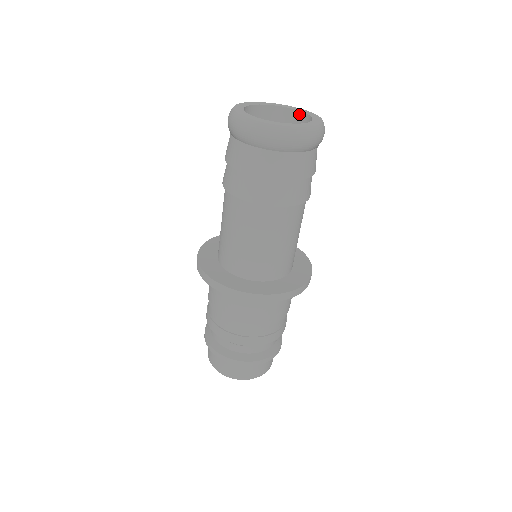
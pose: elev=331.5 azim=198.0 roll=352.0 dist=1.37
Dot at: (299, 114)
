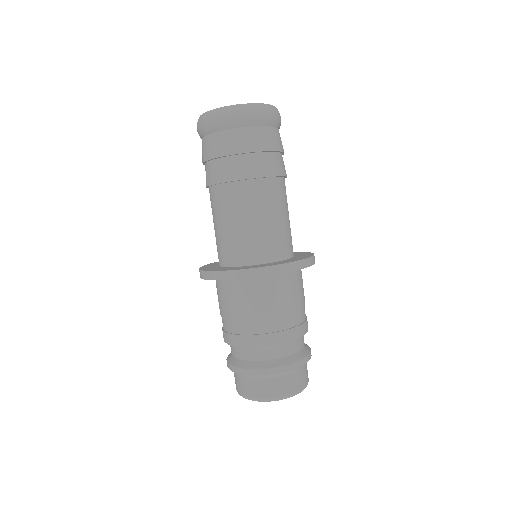
Dot at: occluded
